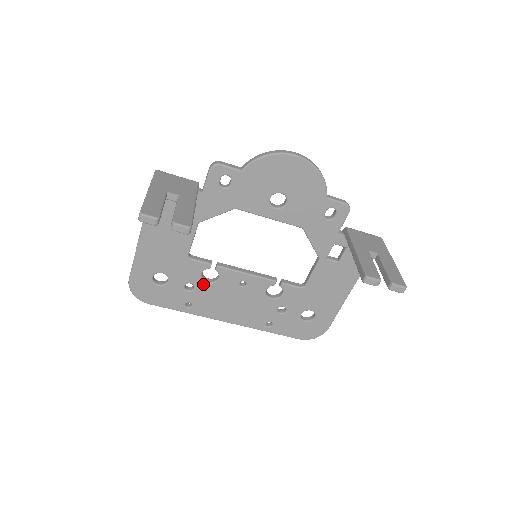
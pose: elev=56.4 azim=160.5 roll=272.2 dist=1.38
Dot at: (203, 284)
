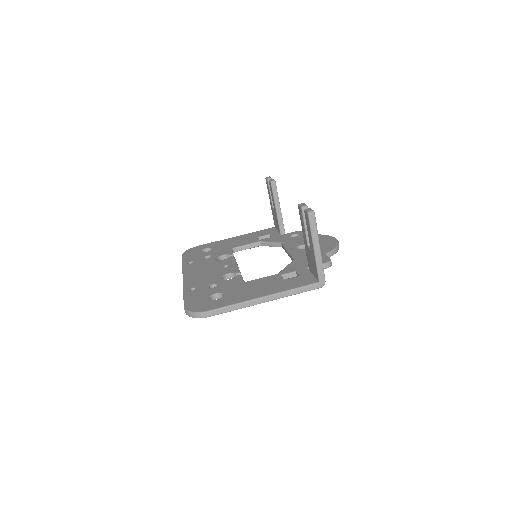
Dot at: (214, 259)
